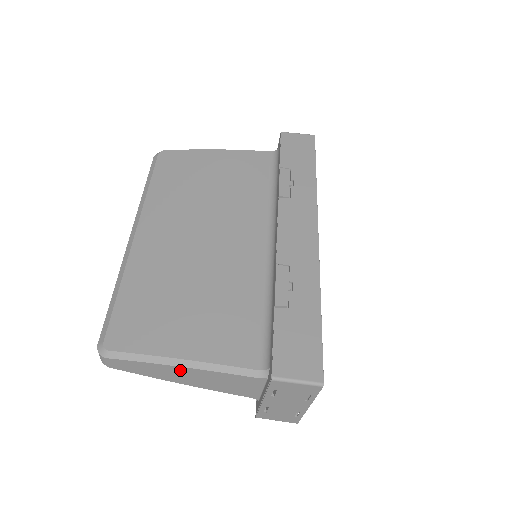
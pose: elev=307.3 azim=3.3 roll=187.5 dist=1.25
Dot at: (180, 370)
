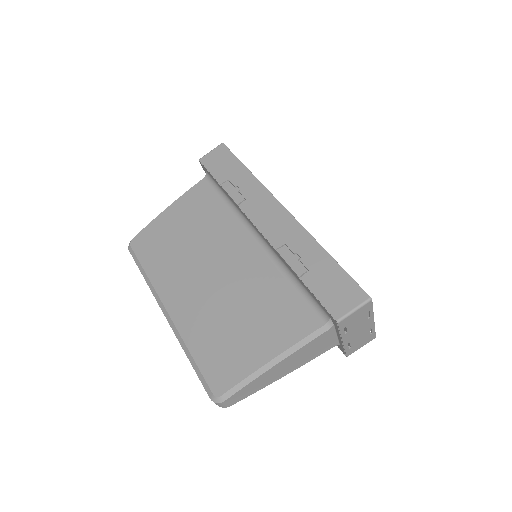
Dot at: (276, 368)
